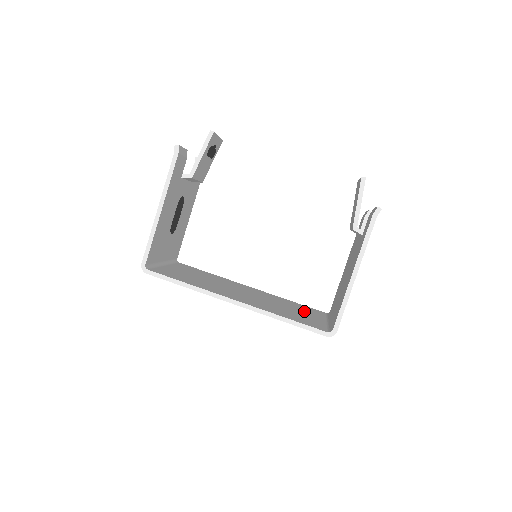
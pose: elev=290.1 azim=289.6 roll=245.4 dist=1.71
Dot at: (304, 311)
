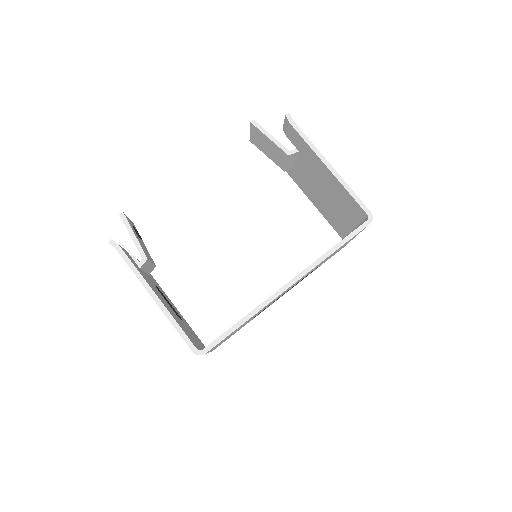
Dot at: occluded
